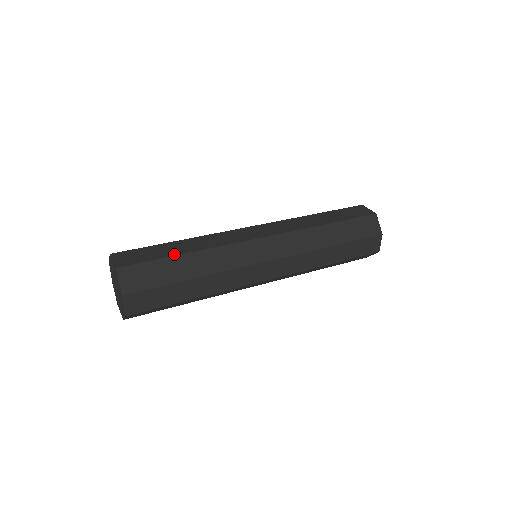
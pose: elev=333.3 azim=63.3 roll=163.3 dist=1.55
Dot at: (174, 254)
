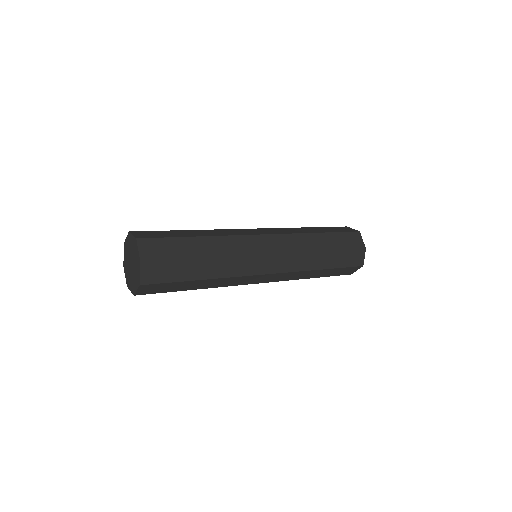
Dot at: (188, 236)
